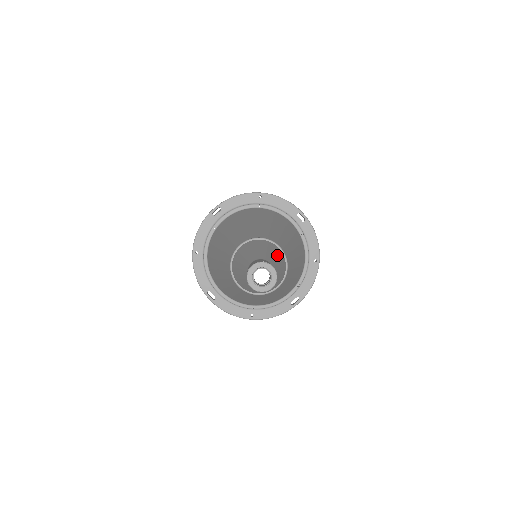
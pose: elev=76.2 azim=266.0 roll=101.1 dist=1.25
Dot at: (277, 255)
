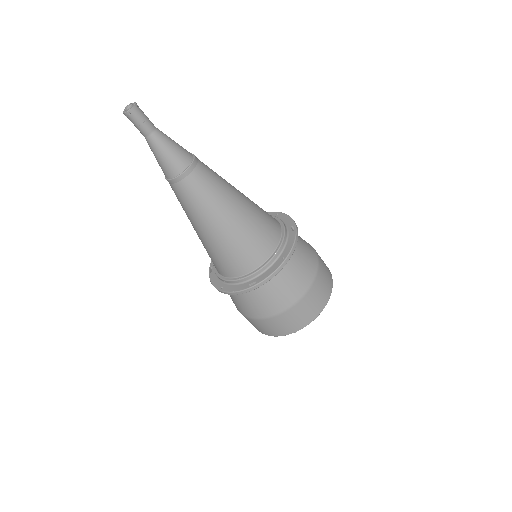
Dot at: occluded
